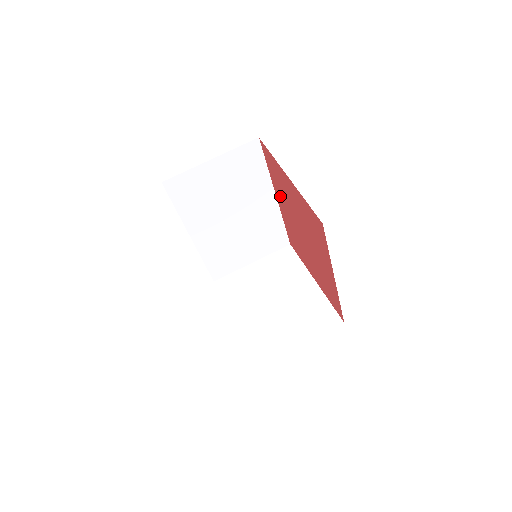
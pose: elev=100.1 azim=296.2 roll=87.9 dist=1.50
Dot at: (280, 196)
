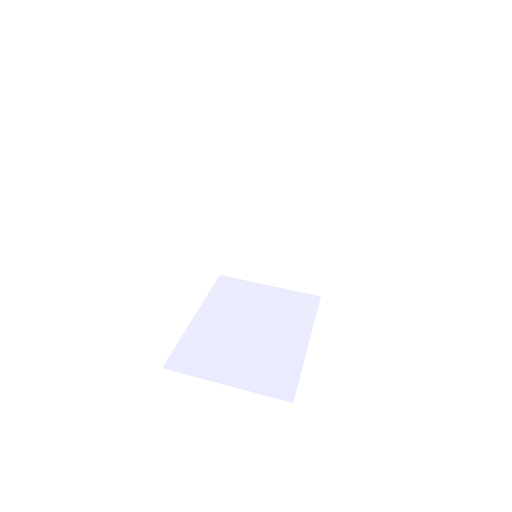
Dot at: occluded
